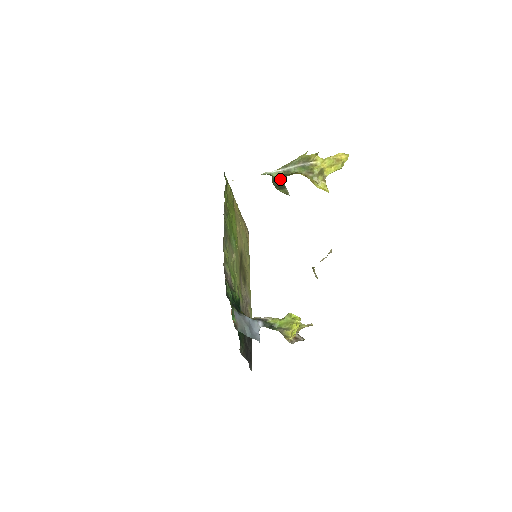
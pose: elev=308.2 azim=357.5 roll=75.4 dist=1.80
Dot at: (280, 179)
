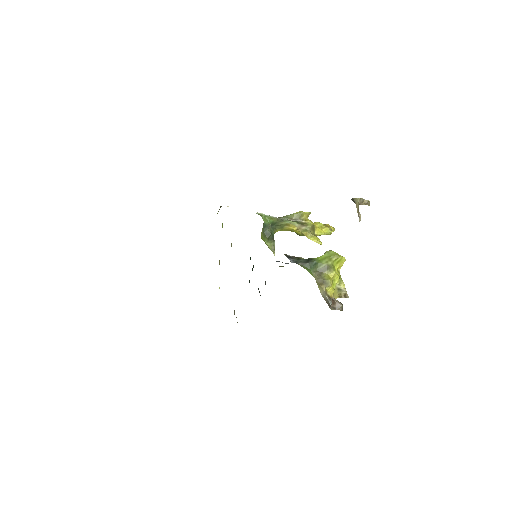
Dot at: (271, 227)
